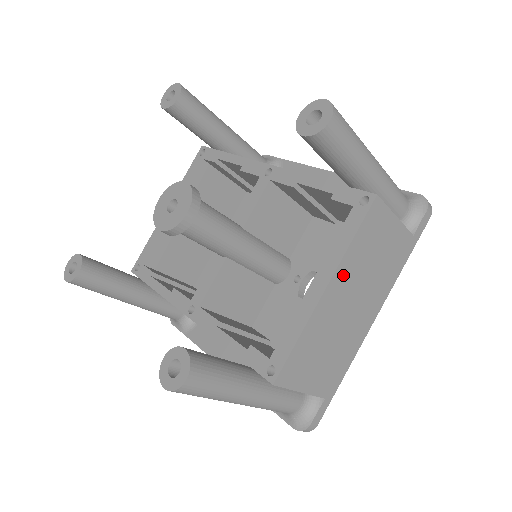
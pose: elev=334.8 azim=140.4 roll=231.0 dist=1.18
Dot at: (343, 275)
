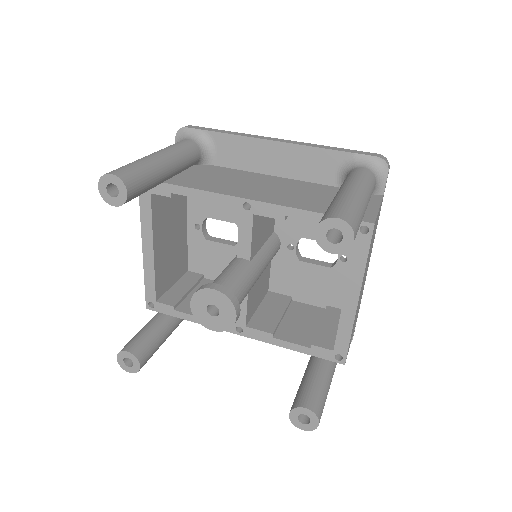
Dot at: occluded
